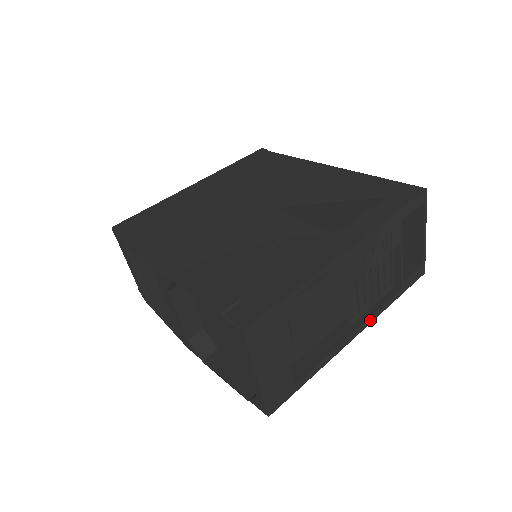
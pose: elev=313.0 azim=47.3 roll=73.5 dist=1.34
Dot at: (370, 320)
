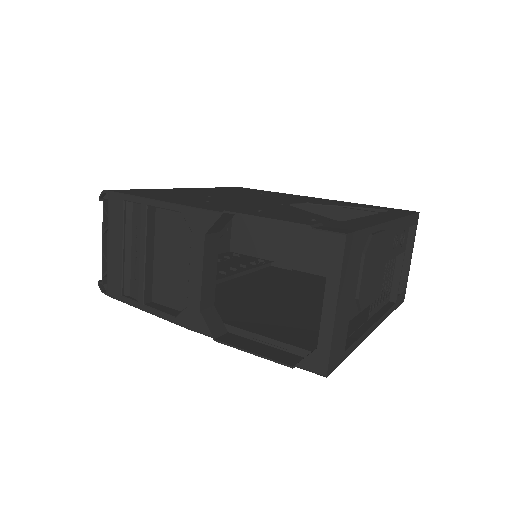
Dot at: (381, 320)
